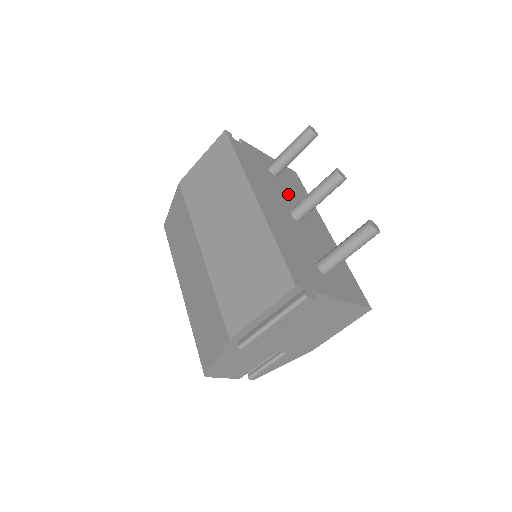
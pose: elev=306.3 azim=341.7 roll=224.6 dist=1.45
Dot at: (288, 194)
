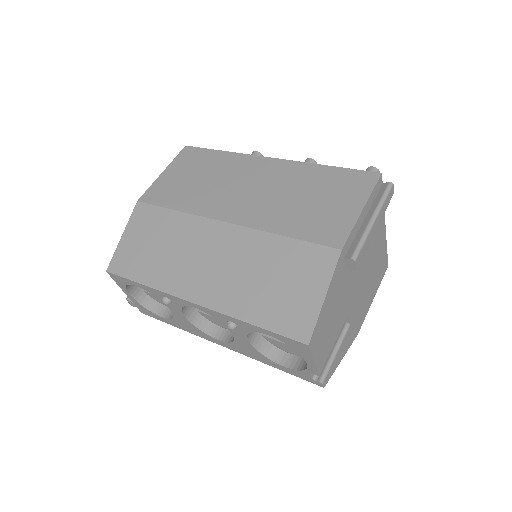
Dot at: occluded
